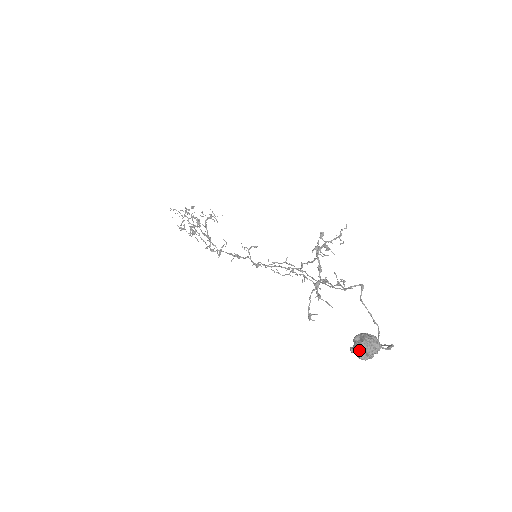
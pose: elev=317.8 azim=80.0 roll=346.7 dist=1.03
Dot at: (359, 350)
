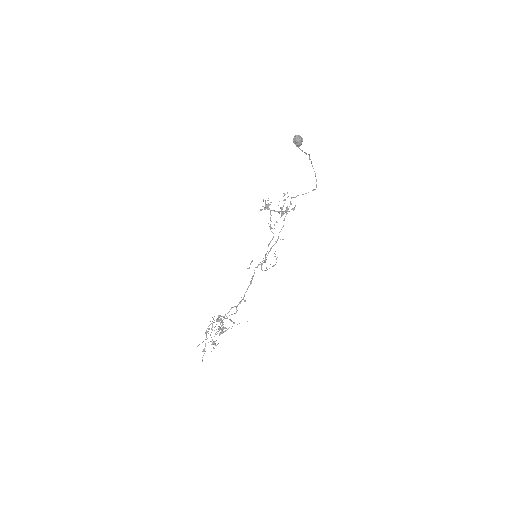
Dot at: (297, 136)
